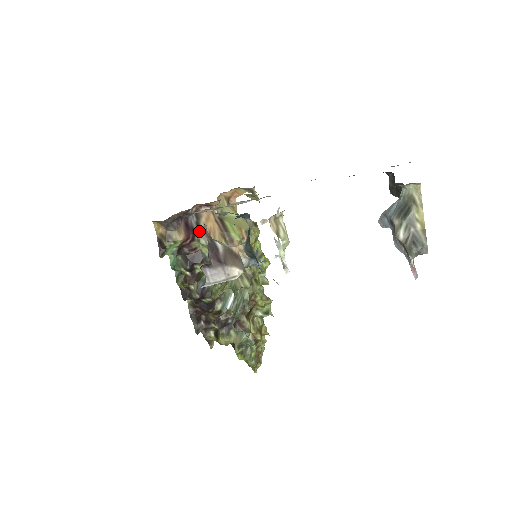
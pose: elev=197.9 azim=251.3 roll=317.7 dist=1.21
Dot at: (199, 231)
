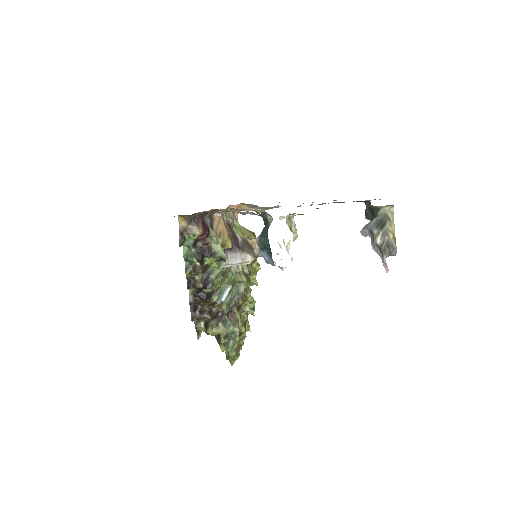
Dot at: (229, 220)
